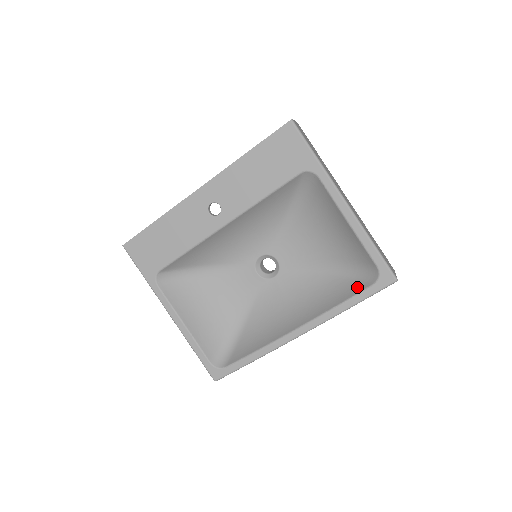
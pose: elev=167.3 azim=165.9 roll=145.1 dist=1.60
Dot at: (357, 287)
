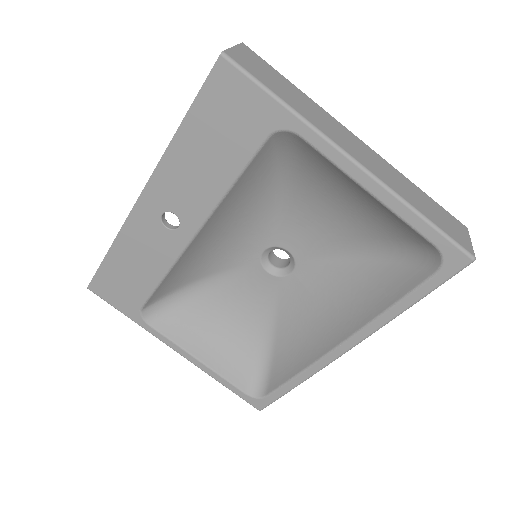
Dot at: (411, 277)
